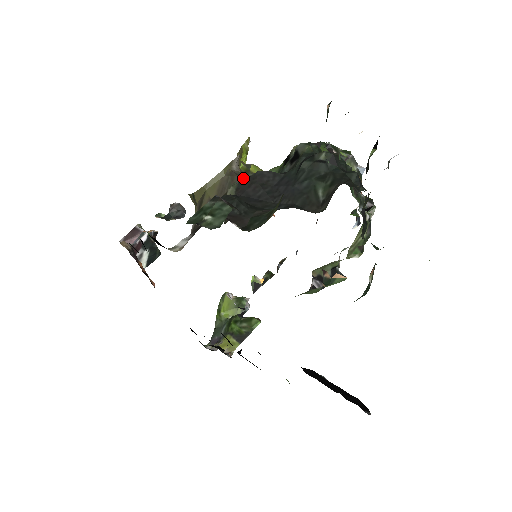
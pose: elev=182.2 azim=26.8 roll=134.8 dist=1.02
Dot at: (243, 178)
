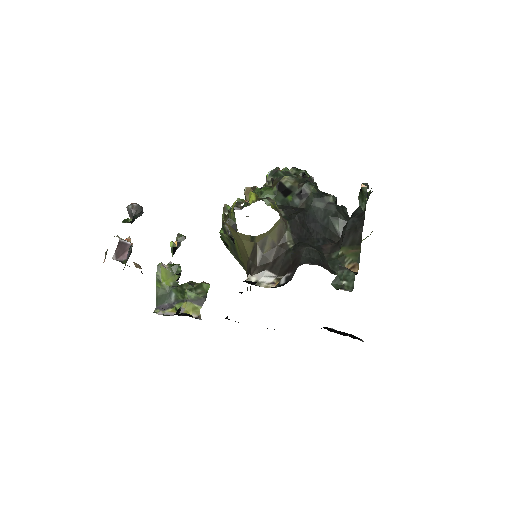
Dot at: (289, 221)
